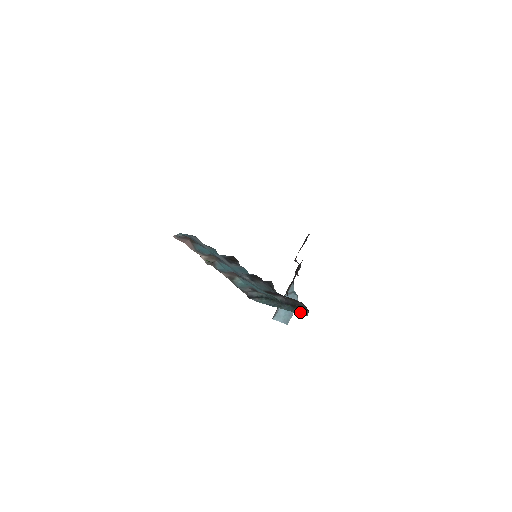
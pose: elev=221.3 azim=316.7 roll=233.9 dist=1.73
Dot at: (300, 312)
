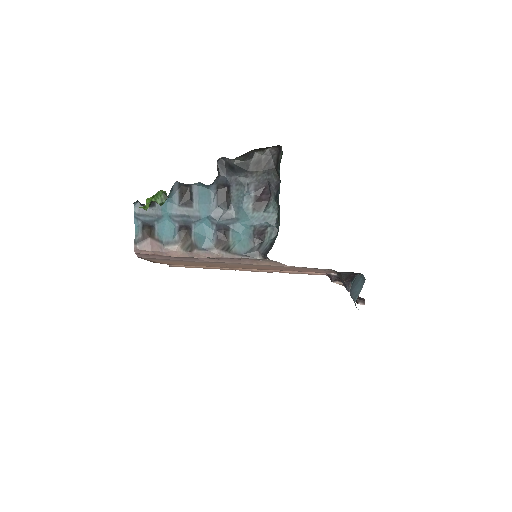
Dot at: (280, 161)
